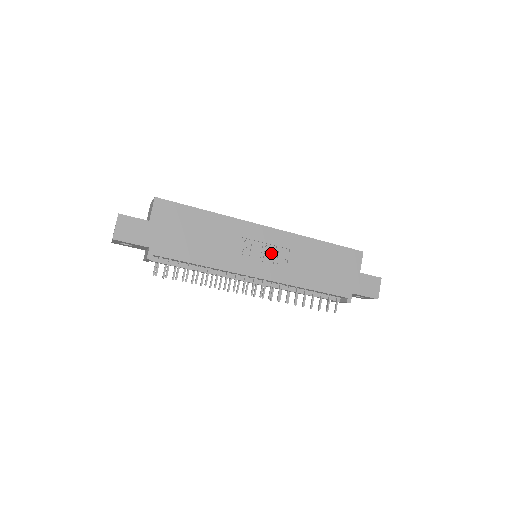
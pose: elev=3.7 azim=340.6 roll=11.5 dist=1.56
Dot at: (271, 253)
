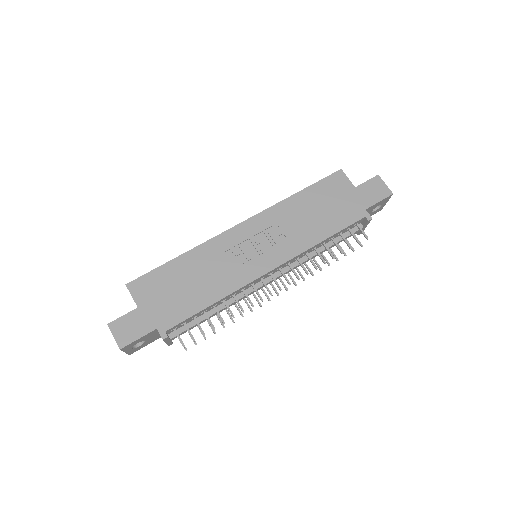
Dot at: (264, 241)
